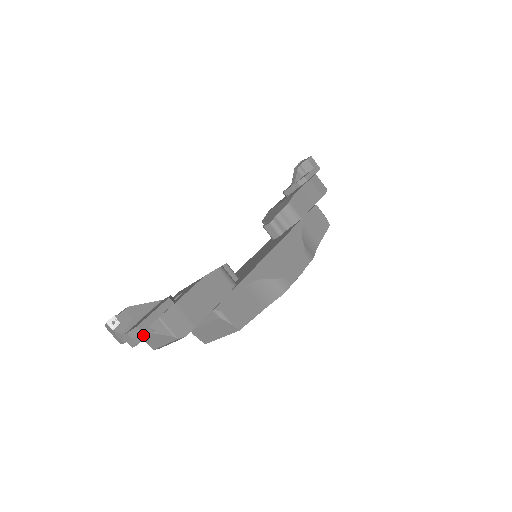
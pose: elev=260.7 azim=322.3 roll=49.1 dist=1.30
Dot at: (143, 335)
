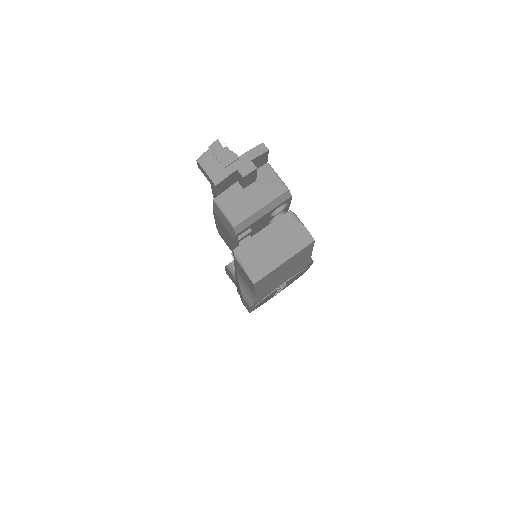
Dot at: occluded
